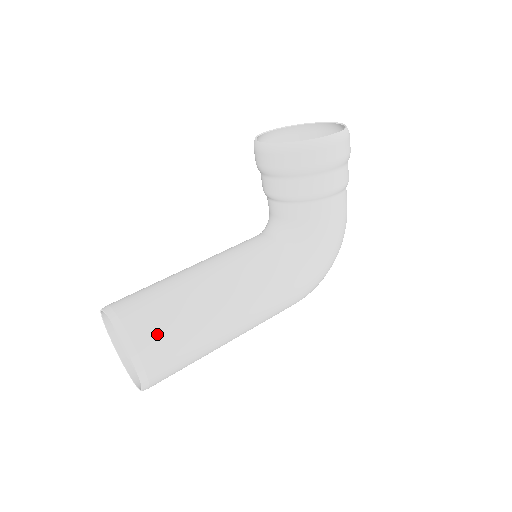
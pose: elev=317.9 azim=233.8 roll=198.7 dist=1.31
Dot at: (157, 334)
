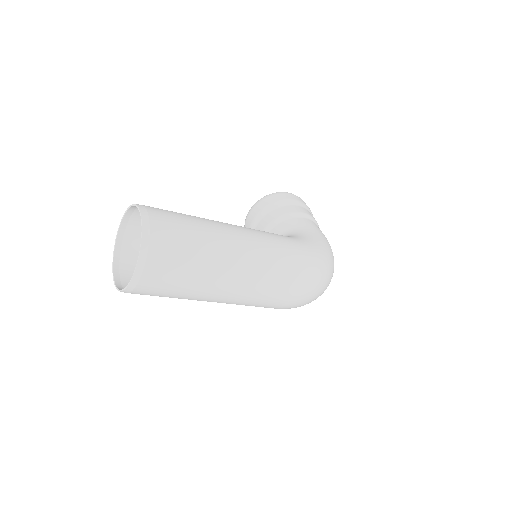
Dot at: (162, 209)
